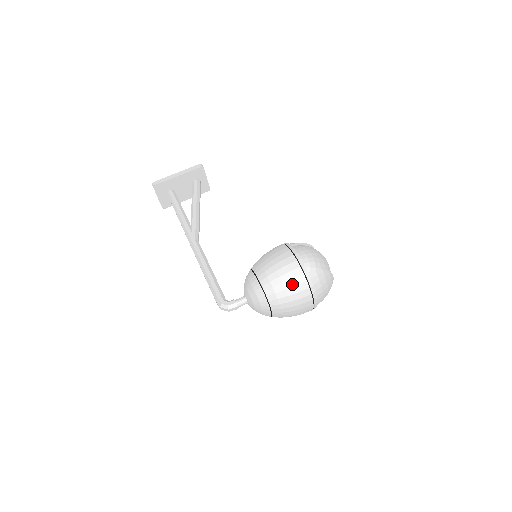
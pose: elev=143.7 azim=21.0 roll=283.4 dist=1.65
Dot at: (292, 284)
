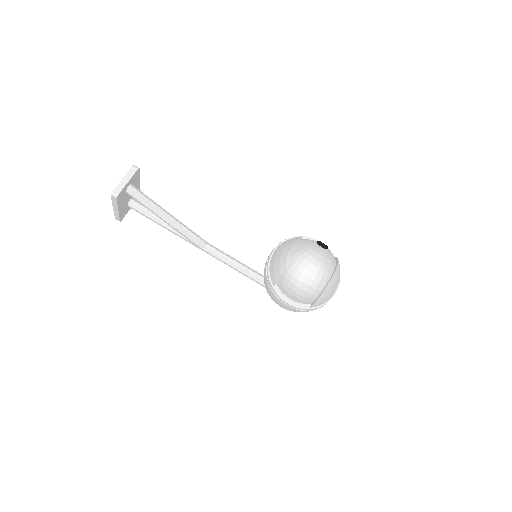
Dot at: occluded
